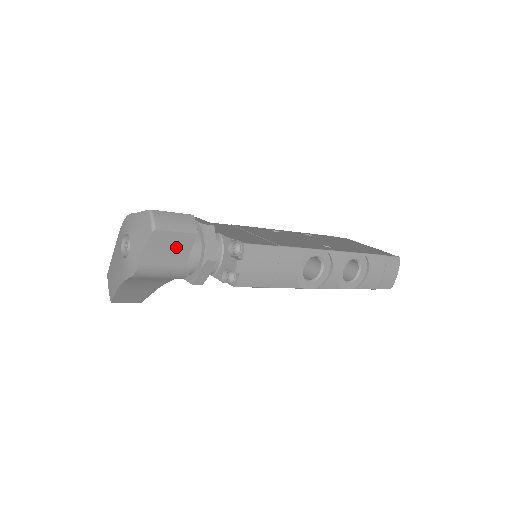
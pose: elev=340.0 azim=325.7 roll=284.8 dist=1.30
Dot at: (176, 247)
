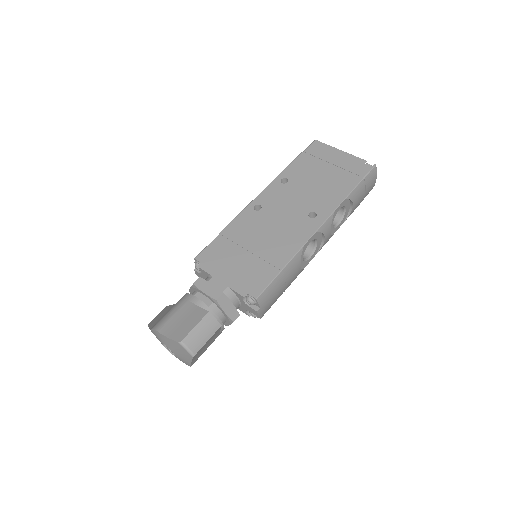
Dot at: (210, 340)
